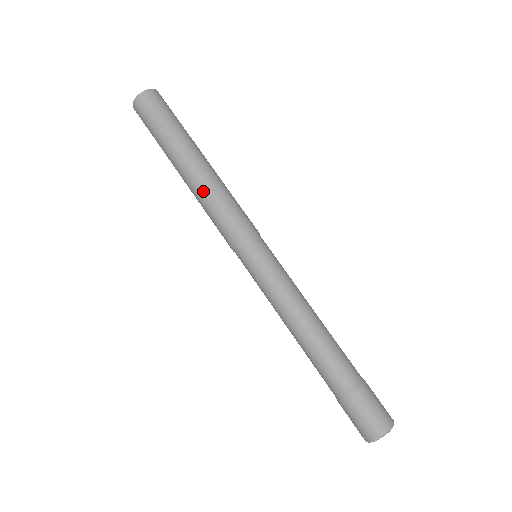
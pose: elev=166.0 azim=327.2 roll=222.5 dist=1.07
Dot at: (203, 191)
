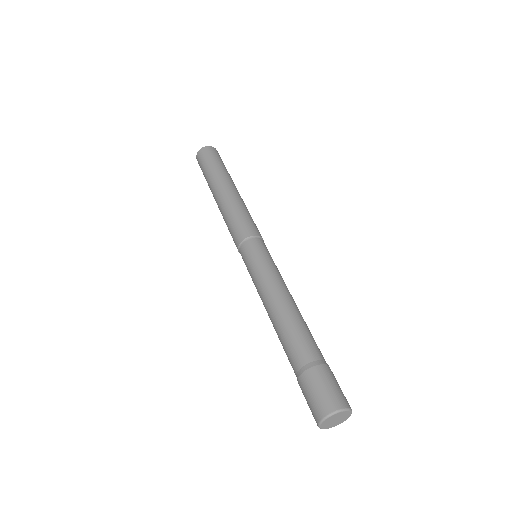
Dot at: (231, 202)
